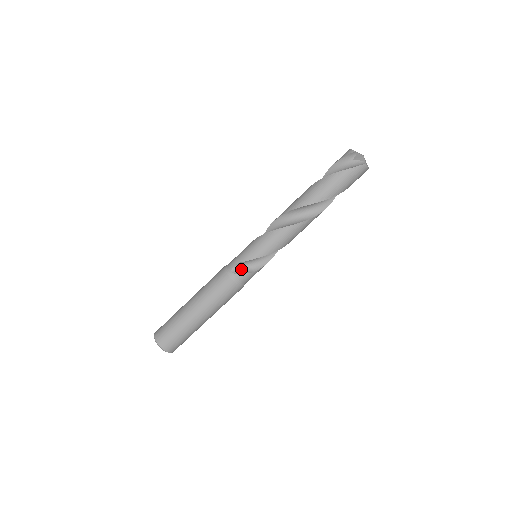
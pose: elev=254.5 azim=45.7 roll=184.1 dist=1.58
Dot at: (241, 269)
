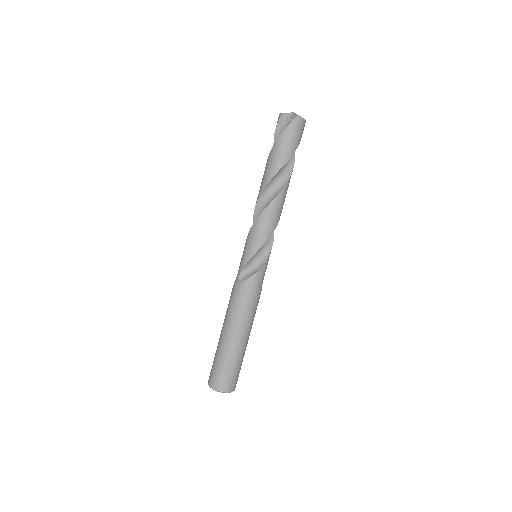
Dot at: (247, 274)
